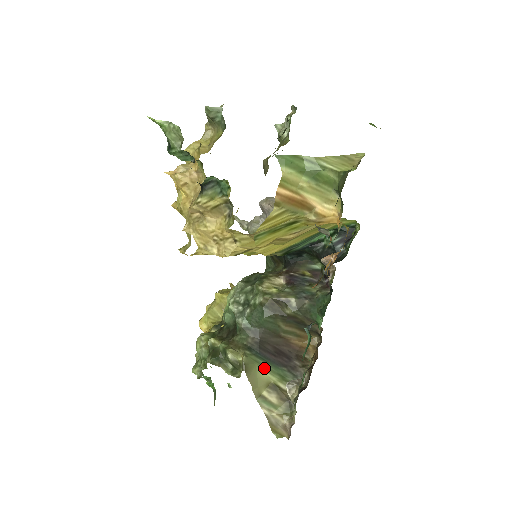
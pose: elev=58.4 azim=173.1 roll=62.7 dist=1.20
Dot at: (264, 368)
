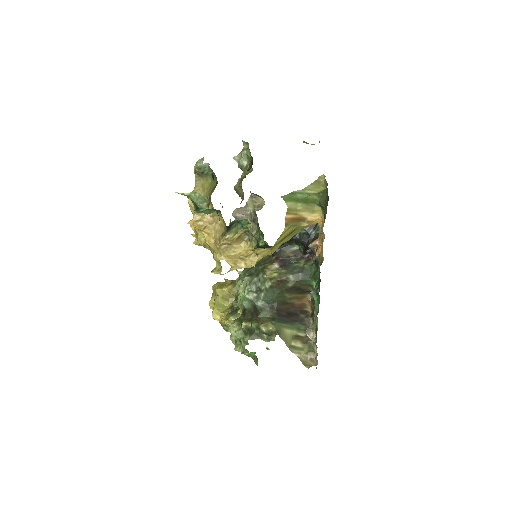
Dot at: (287, 328)
